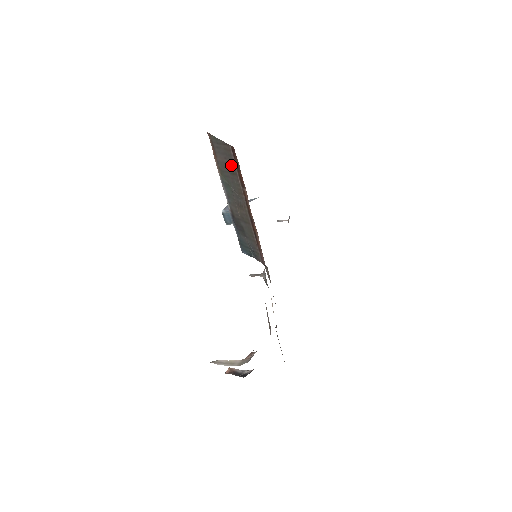
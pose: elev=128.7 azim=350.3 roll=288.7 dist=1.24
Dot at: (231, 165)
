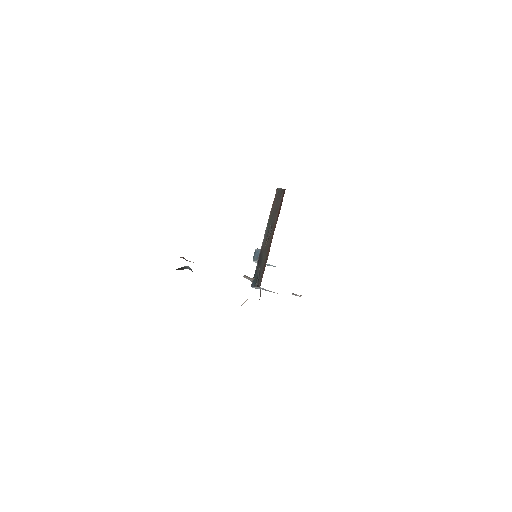
Dot at: (278, 205)
